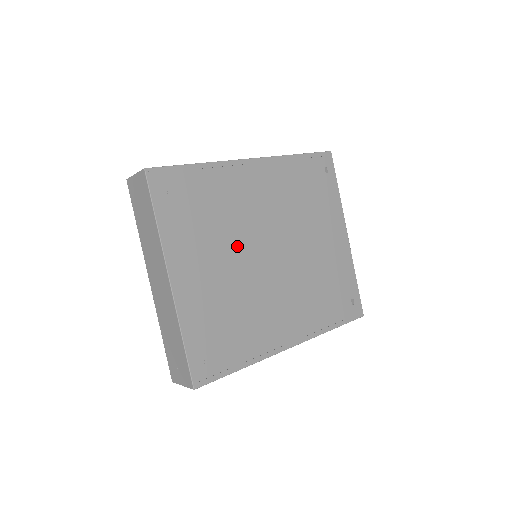
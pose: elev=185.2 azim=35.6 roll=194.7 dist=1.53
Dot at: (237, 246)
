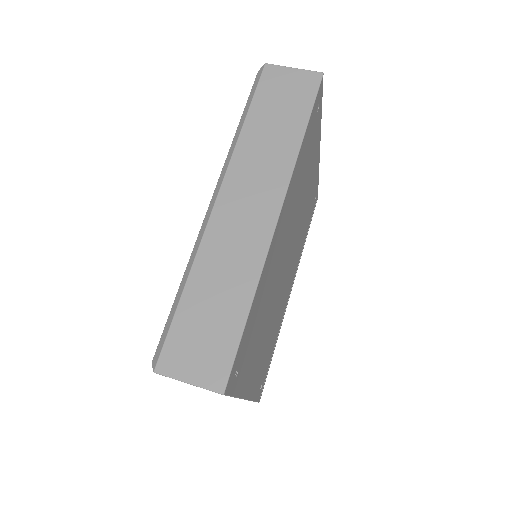
Dot at: (272, 302)
